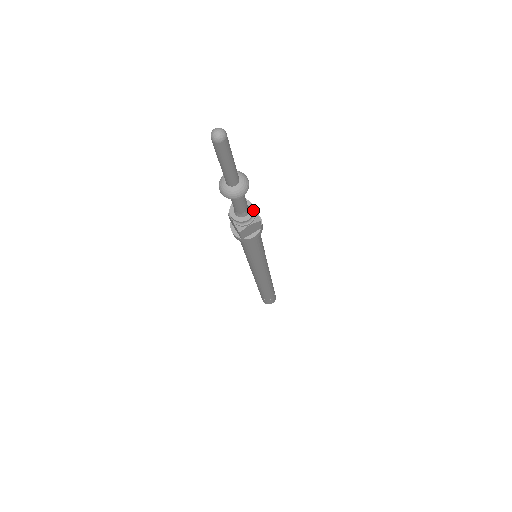
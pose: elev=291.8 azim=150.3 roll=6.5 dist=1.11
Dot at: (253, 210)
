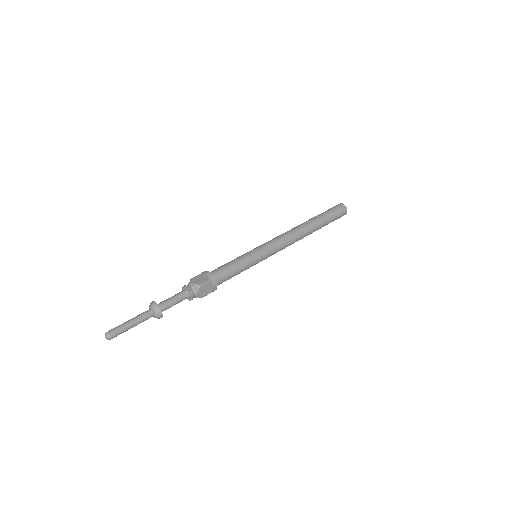
Dot at: (191, 299)
